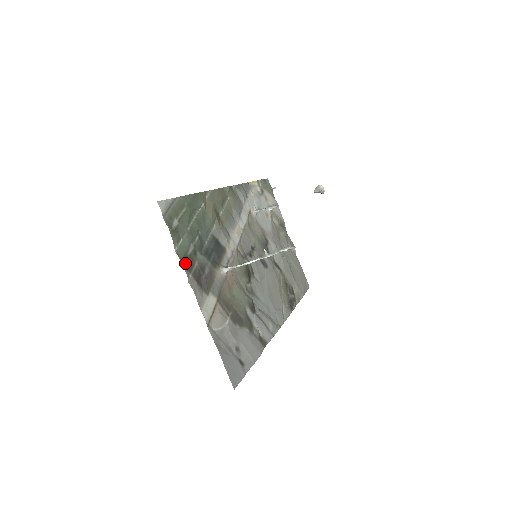
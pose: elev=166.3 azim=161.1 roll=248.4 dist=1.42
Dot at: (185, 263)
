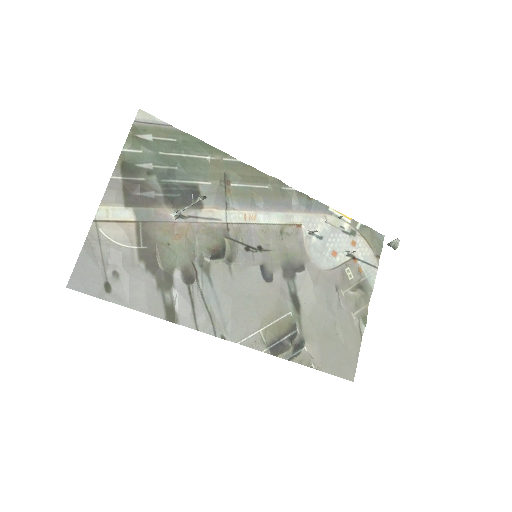
Dot at: (125, 166)
